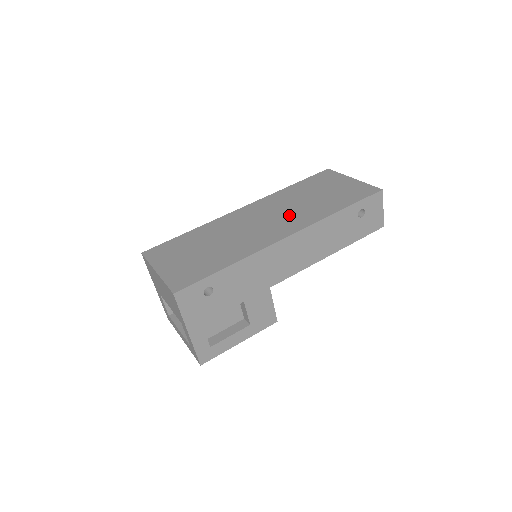
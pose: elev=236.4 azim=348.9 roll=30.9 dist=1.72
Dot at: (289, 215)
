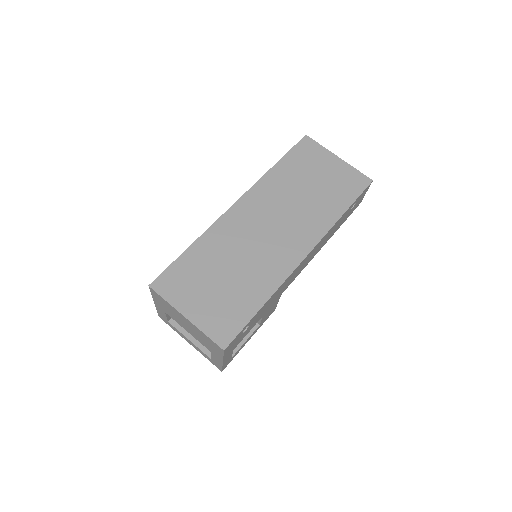
Dot at: (295, 220)
